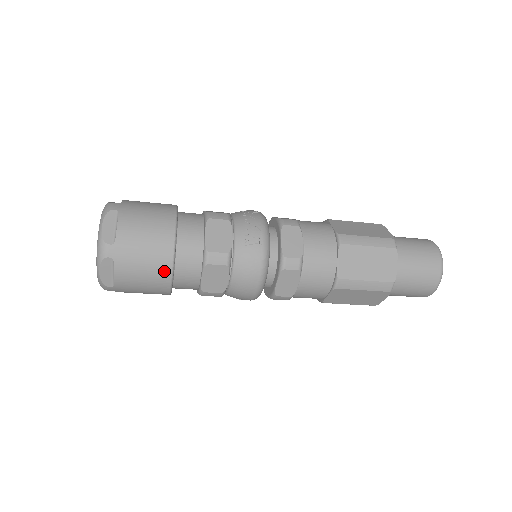
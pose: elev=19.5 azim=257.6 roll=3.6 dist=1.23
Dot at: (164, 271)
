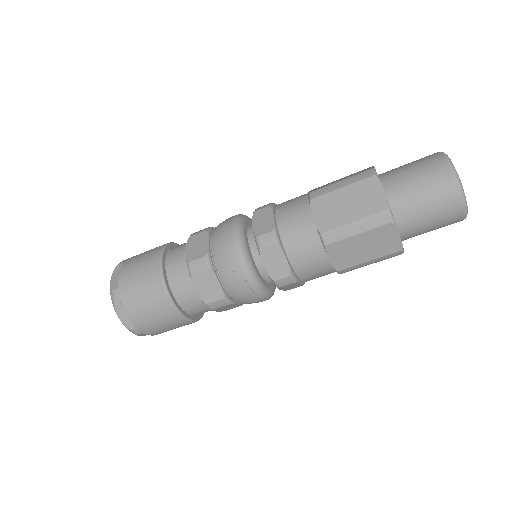
Dot at: (156, 254)
